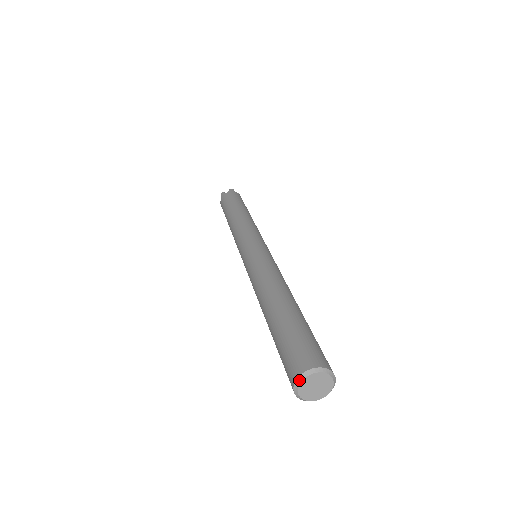
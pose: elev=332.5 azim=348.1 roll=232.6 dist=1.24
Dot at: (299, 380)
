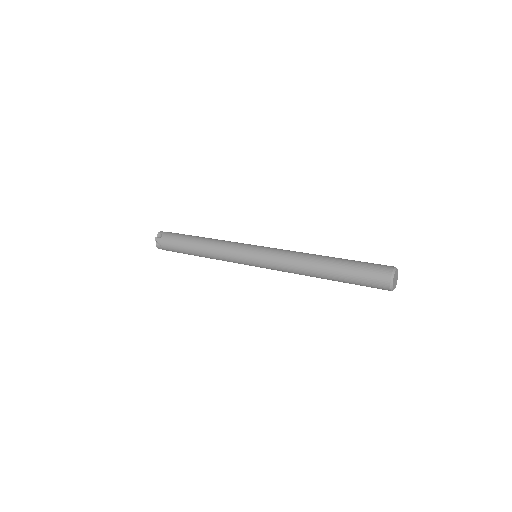
Dot at: (392, 280)
